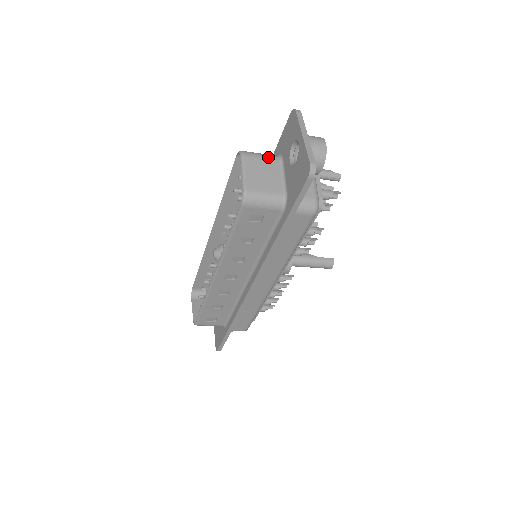
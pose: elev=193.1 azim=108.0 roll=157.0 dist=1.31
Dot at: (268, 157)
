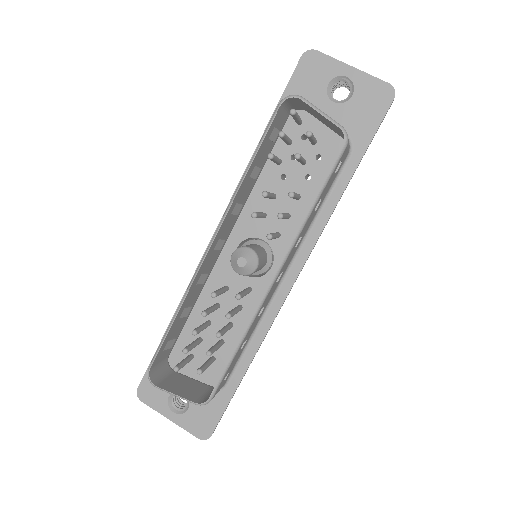
Dot at: occluded
